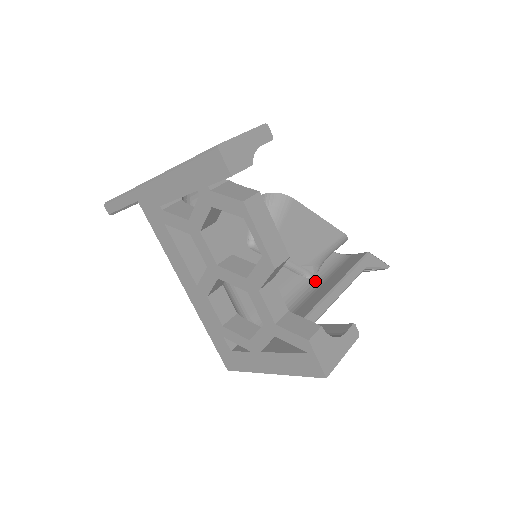
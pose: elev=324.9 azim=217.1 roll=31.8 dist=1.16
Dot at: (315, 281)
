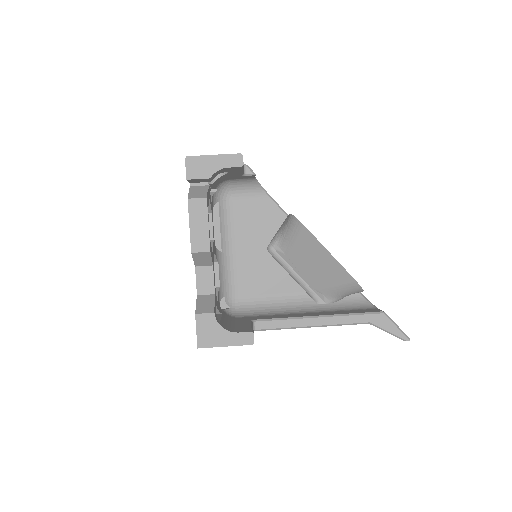
Dot at: (318, 308)
